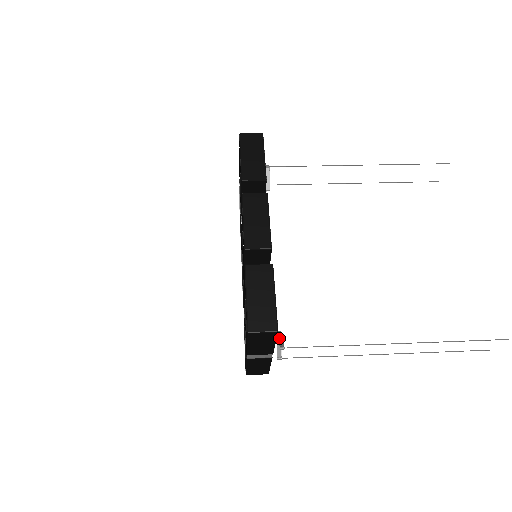
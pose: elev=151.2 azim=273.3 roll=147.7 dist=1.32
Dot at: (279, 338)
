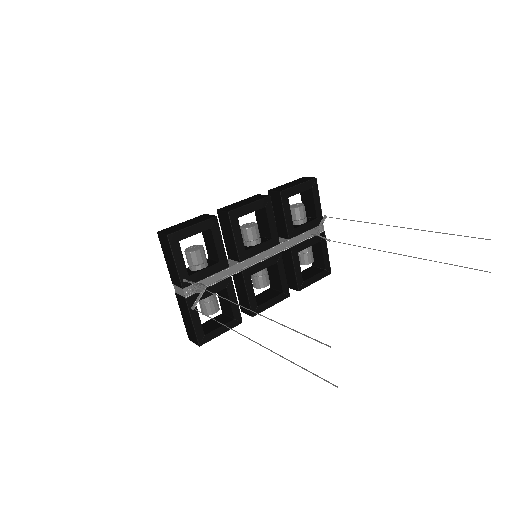
Dot at: occluded
